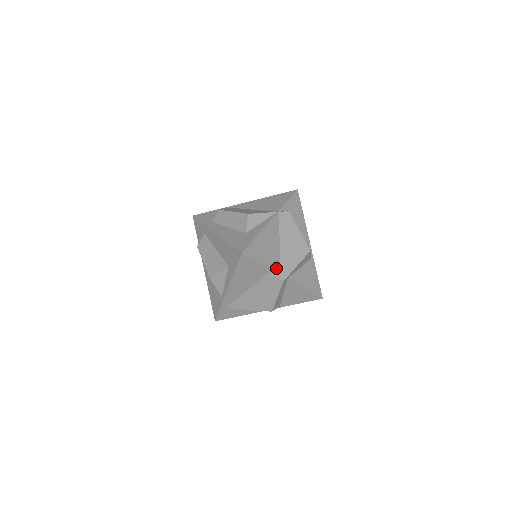
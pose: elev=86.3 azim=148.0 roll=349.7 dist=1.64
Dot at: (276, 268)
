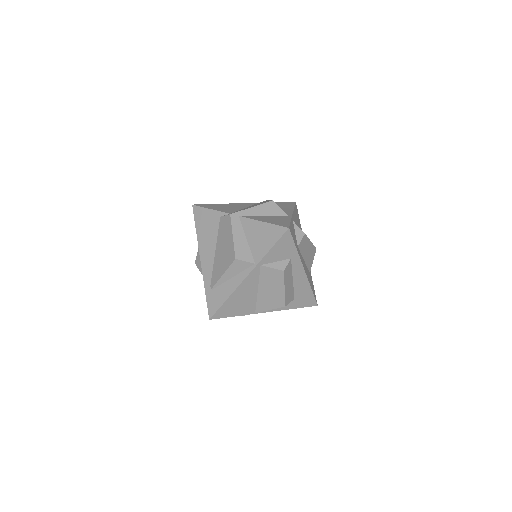
Dot at: (228, 212)
